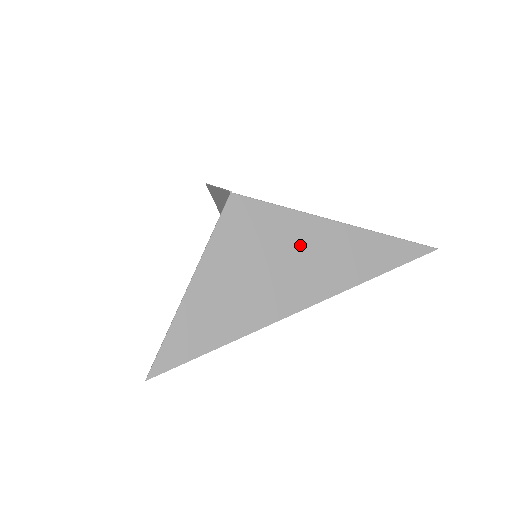
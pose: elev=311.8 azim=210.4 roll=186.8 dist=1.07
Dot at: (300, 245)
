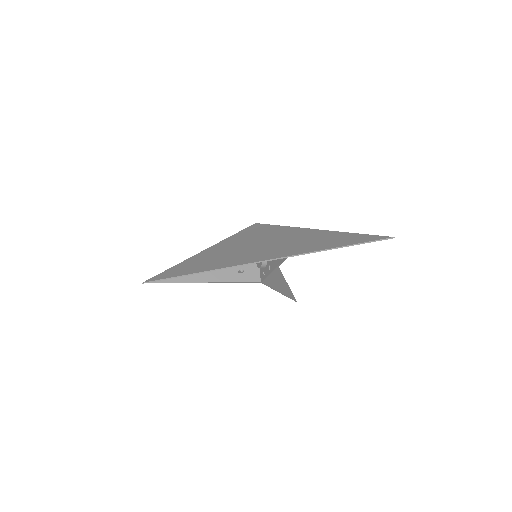
Dot at: (279, 238)
